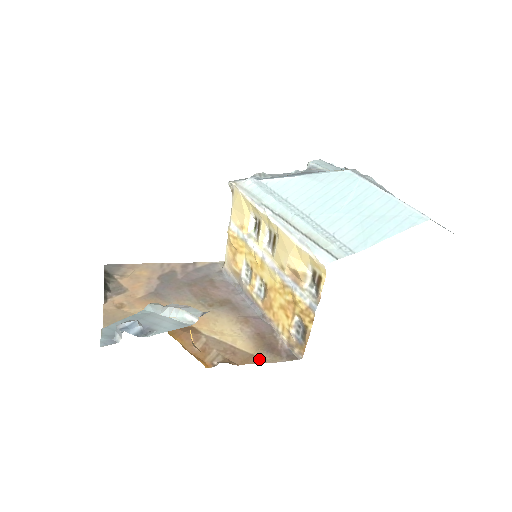
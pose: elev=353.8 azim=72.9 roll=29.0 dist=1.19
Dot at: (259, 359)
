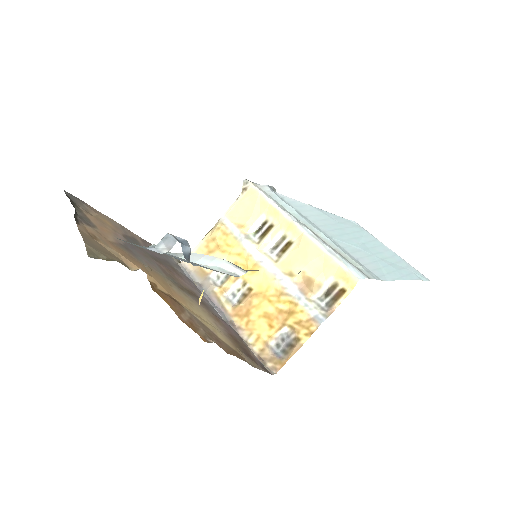
Dot at: (242, 357)
